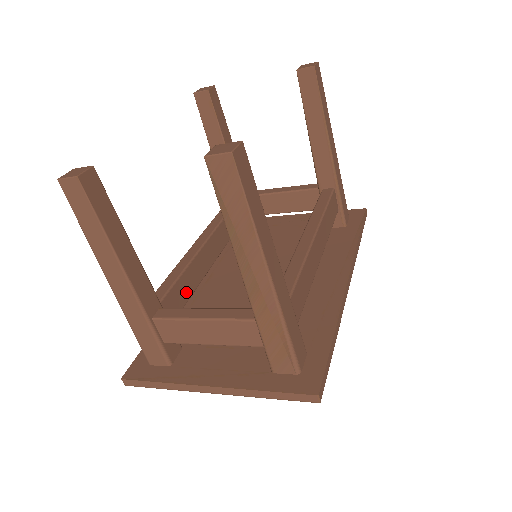
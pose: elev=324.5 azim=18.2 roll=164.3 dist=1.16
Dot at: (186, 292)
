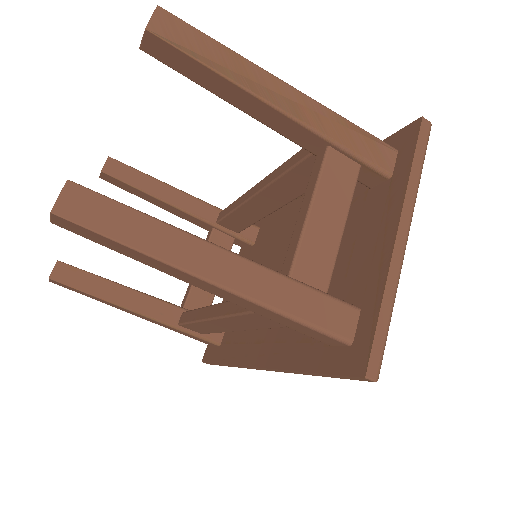
Dot at: occluded
